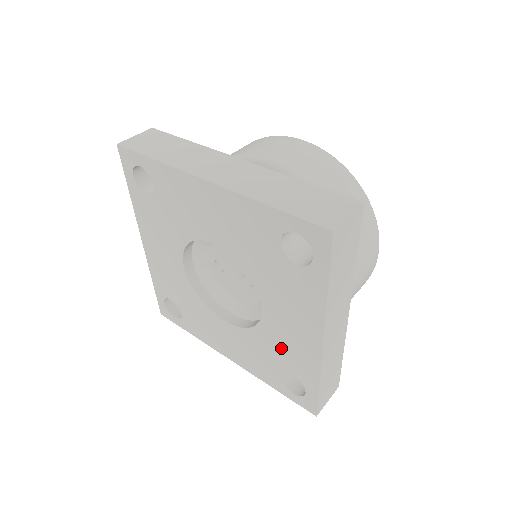
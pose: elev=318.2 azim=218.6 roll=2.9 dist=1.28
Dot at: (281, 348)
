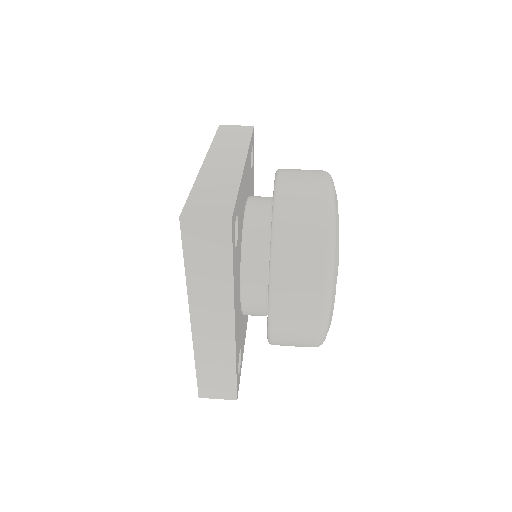
Dot at: occluded
